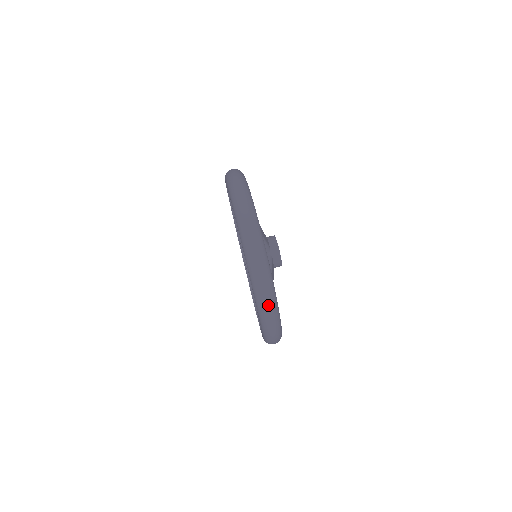
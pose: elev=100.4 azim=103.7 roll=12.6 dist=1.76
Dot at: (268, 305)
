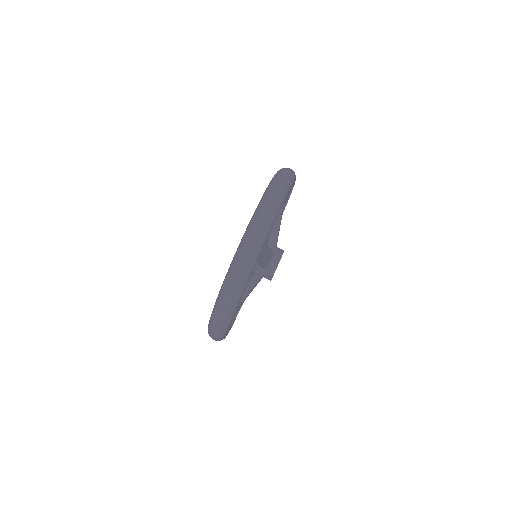
Dot at: (216, 331)
